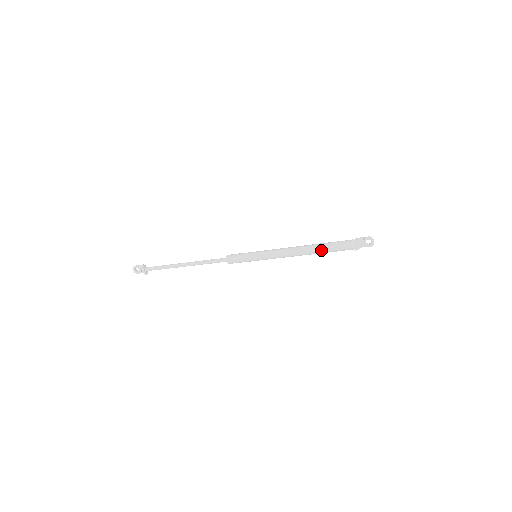
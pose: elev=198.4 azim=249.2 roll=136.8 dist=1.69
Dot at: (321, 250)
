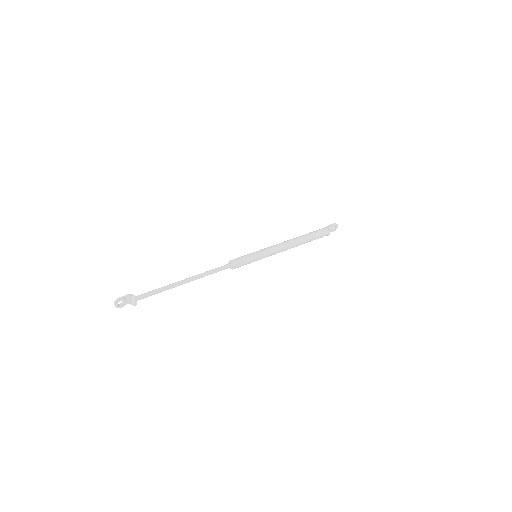
Dot at: (309, 240)
